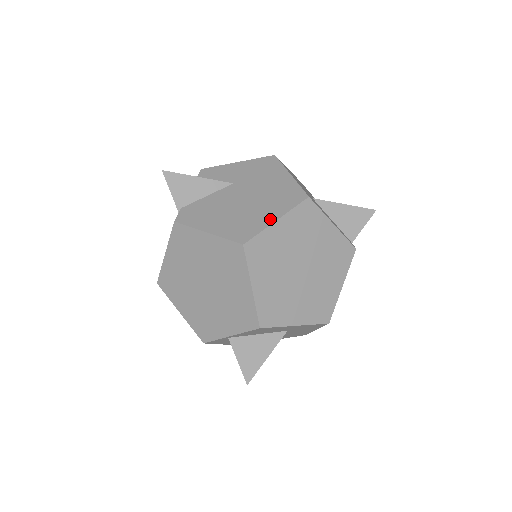
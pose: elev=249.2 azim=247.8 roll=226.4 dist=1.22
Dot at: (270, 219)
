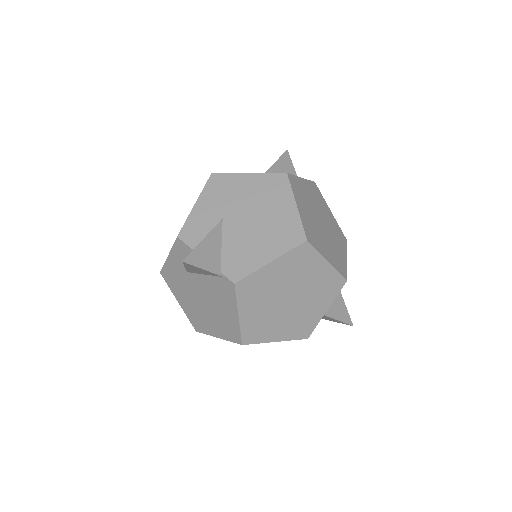
Dot at: (292, 210)
